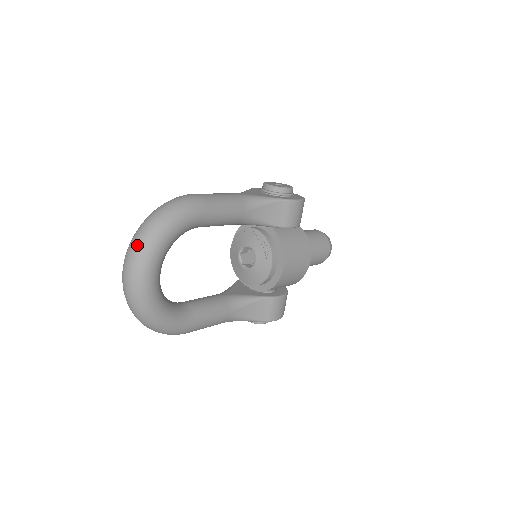
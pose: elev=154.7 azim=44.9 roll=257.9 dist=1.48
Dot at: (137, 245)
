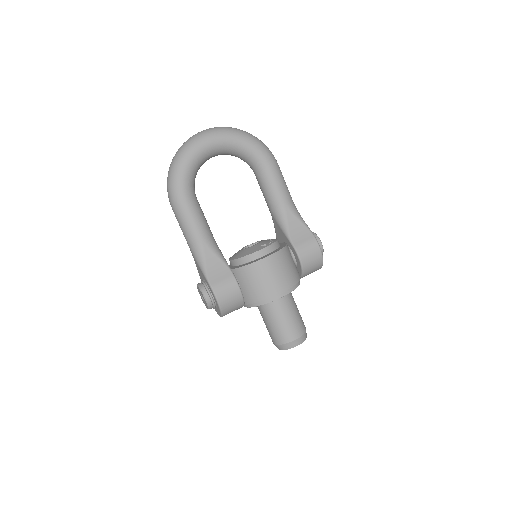
Dot at: (228, 127)
